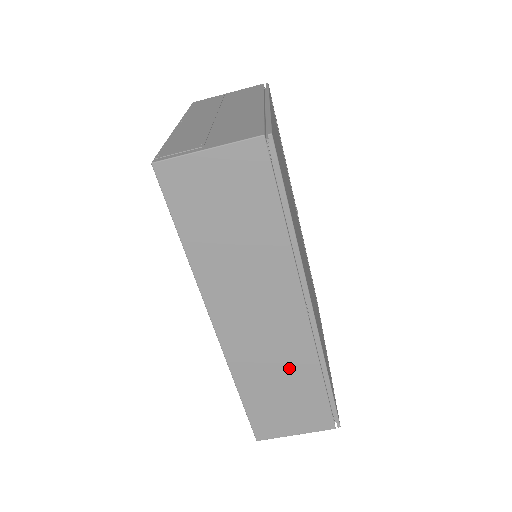
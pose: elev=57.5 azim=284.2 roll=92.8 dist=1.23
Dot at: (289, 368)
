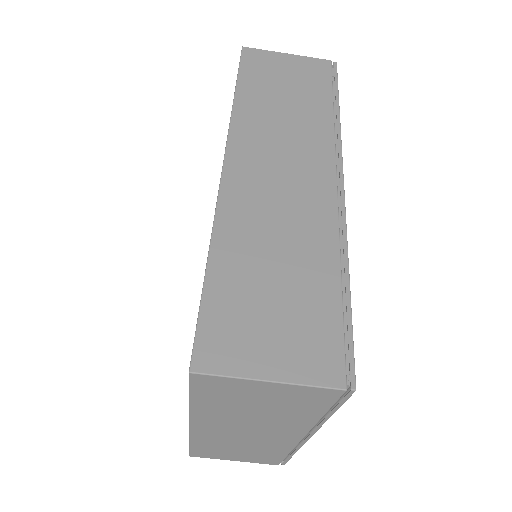
Dot at: (296, 242)
